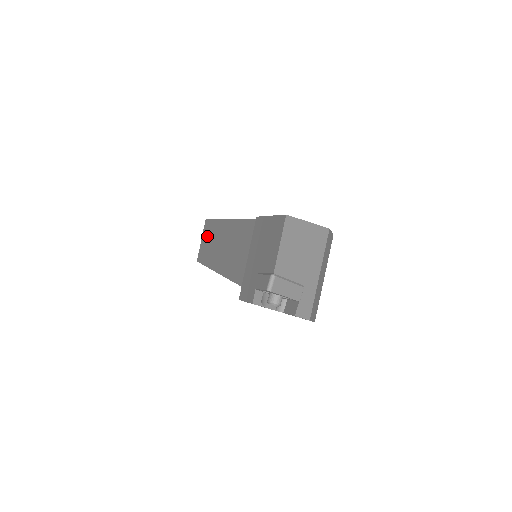
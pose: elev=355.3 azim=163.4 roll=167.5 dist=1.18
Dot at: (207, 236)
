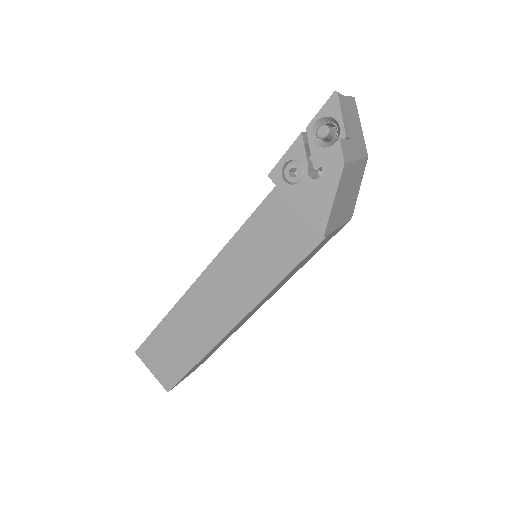
Dot at: occluded
